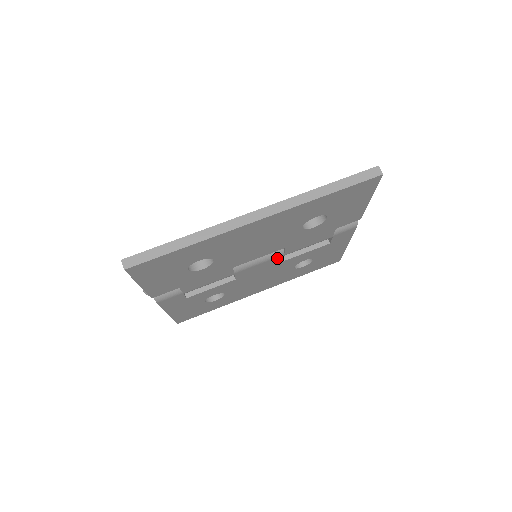
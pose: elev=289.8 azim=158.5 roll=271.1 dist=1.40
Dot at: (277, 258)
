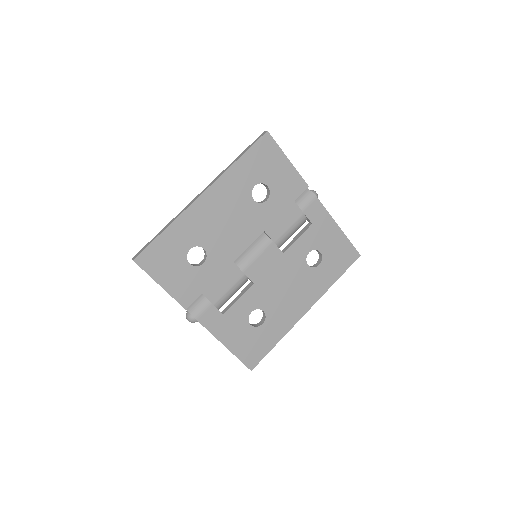
Dot at: (271, 248)
